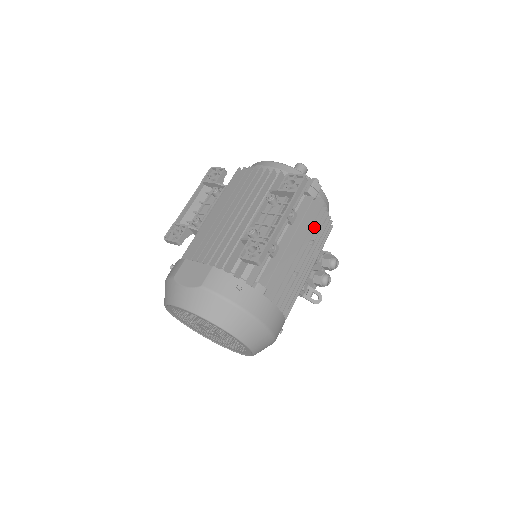
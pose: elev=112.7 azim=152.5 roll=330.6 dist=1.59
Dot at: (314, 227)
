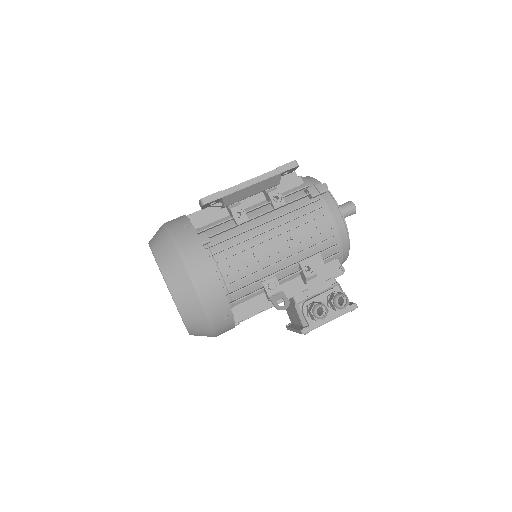
Dot at: (302, 223)
